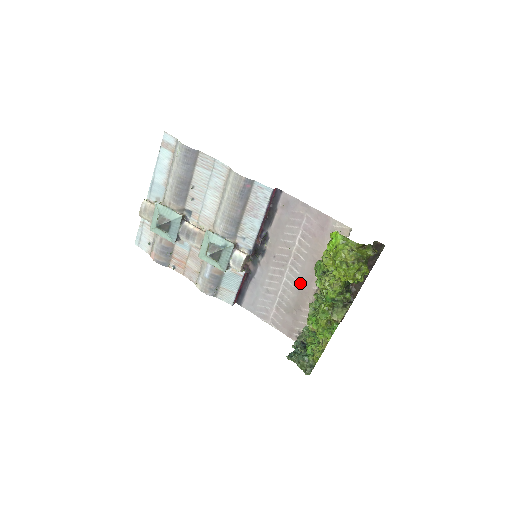
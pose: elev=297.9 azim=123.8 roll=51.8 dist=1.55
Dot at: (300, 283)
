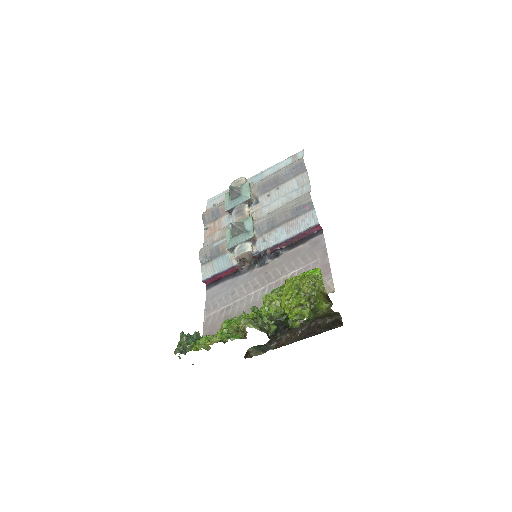
Dot at: (258, 304)
